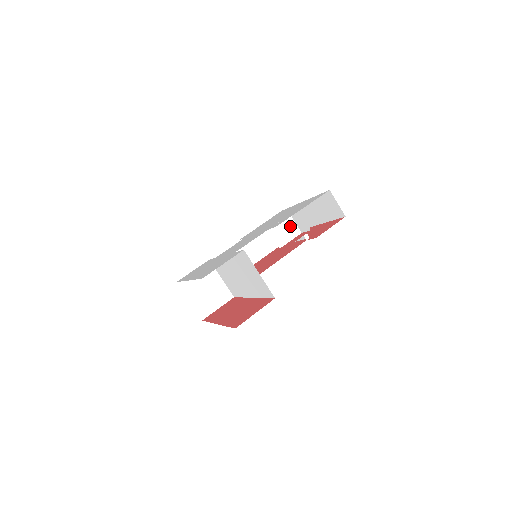
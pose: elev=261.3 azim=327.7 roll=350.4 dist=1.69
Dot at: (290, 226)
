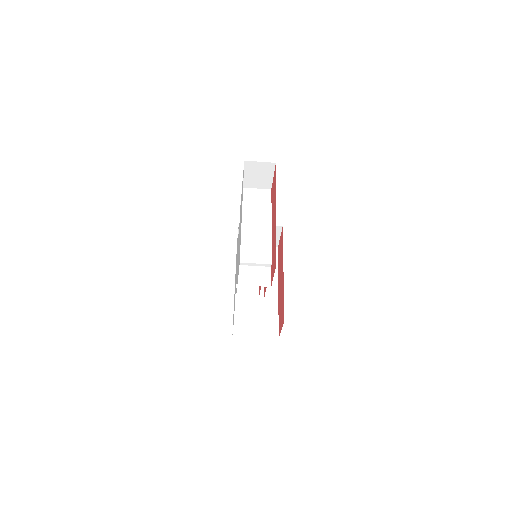
Dot at: occluded
